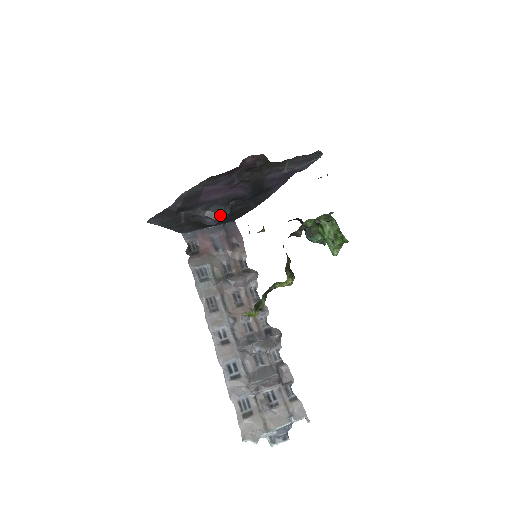
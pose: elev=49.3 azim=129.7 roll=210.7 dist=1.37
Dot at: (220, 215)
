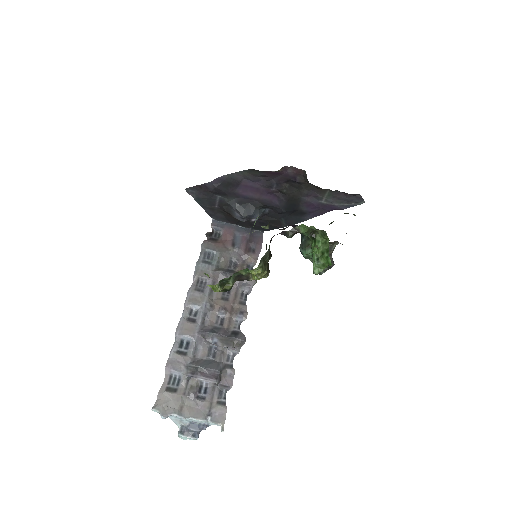
Dot at: (249, 214)
